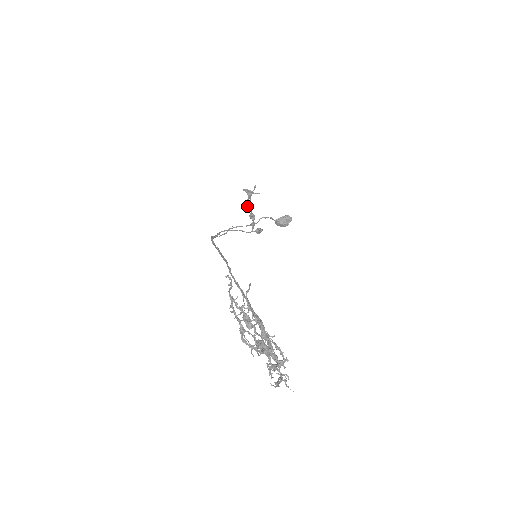
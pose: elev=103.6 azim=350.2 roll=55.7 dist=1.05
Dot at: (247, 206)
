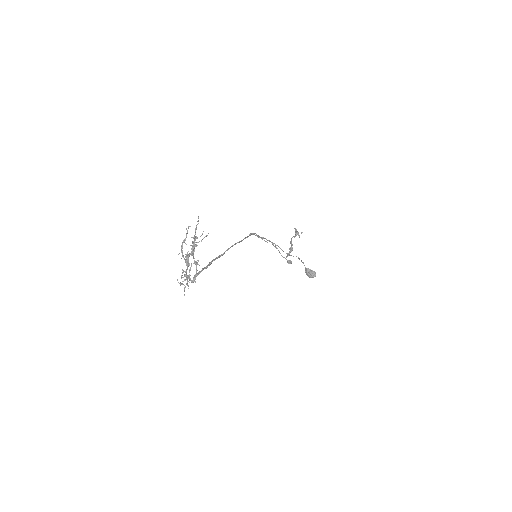
Dot at: (291, 240)
